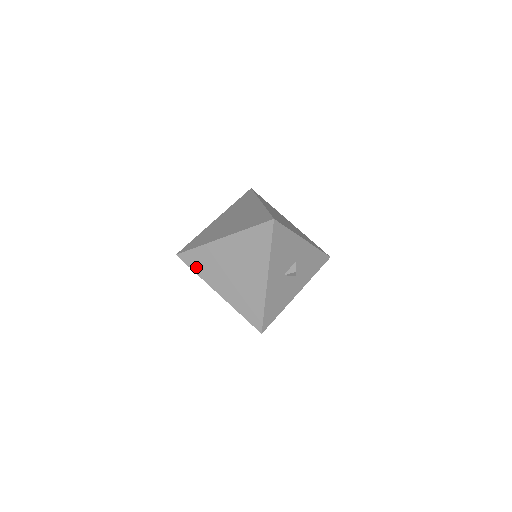
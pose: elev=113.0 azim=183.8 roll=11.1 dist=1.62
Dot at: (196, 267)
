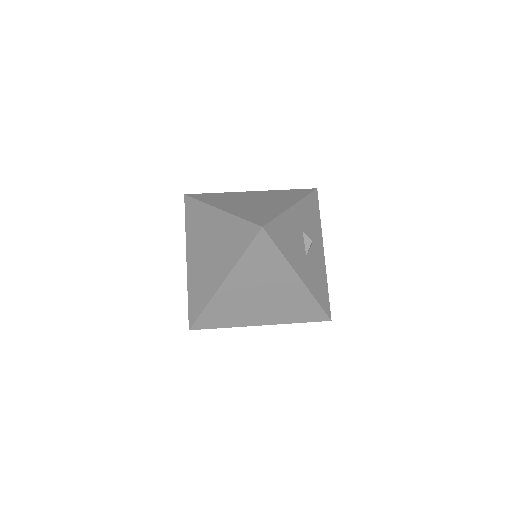
Dot at: (219, 324)
